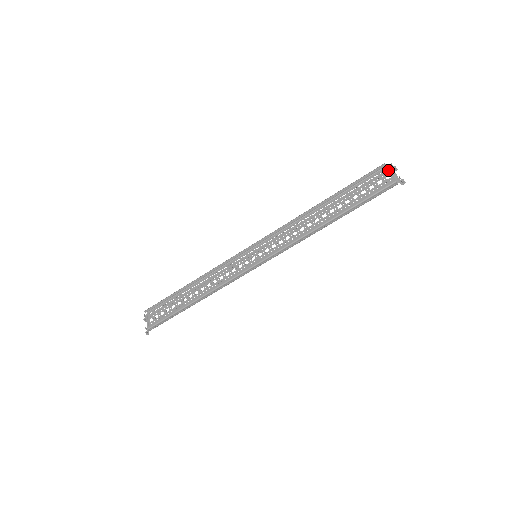
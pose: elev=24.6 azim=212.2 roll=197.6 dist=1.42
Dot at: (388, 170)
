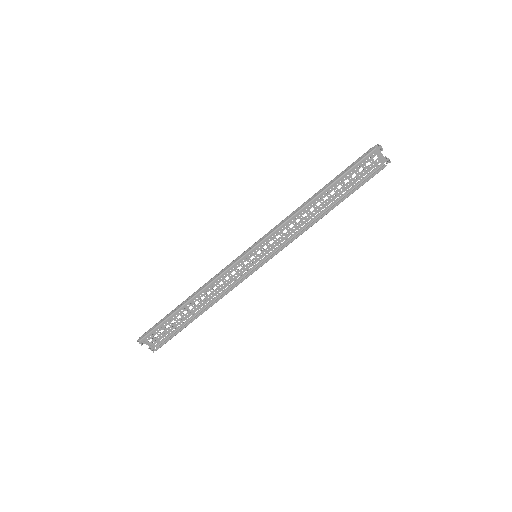
Dot at: (375, 151)
